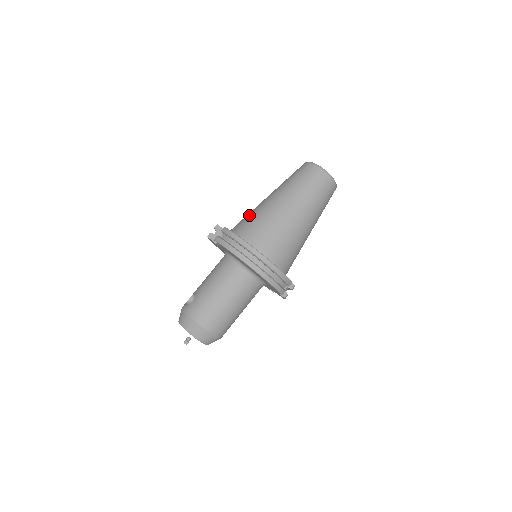
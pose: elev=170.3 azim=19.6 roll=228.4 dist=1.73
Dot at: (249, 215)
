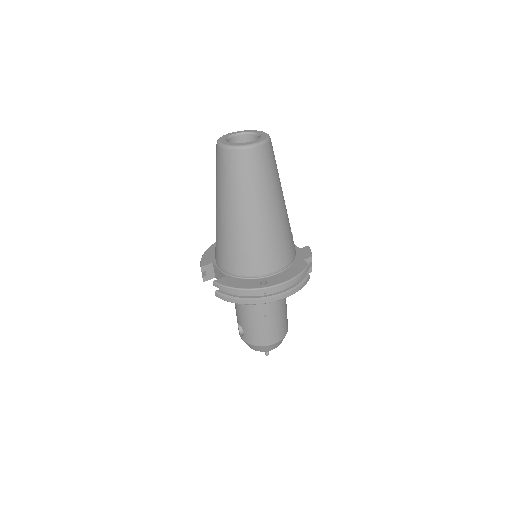
Dot at: (219, 244)
